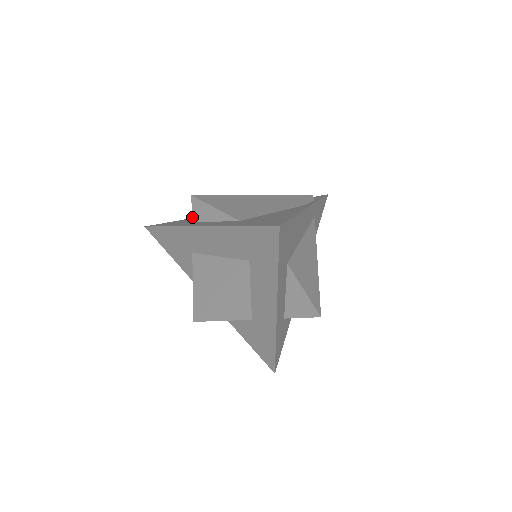
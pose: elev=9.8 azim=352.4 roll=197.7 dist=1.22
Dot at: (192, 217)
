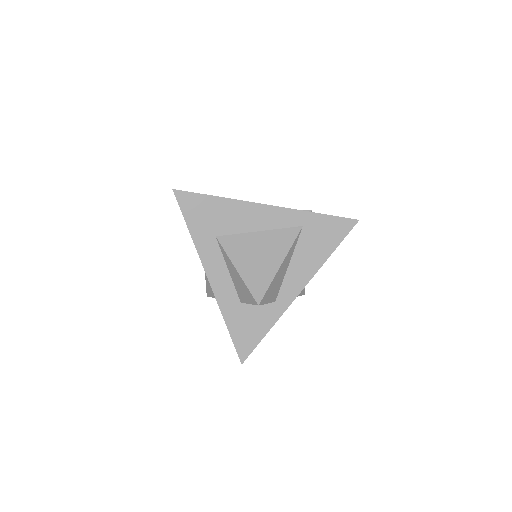
Dot at: occluded
